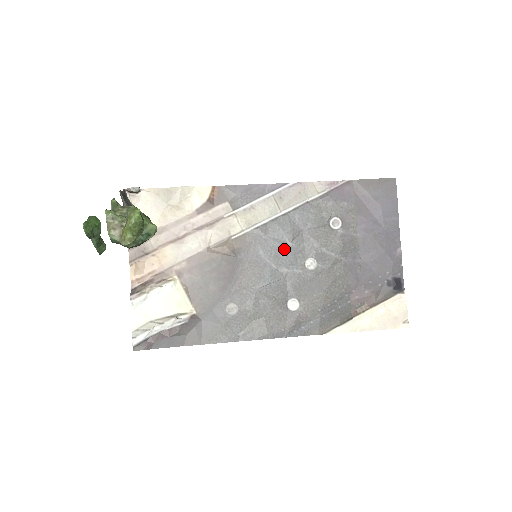
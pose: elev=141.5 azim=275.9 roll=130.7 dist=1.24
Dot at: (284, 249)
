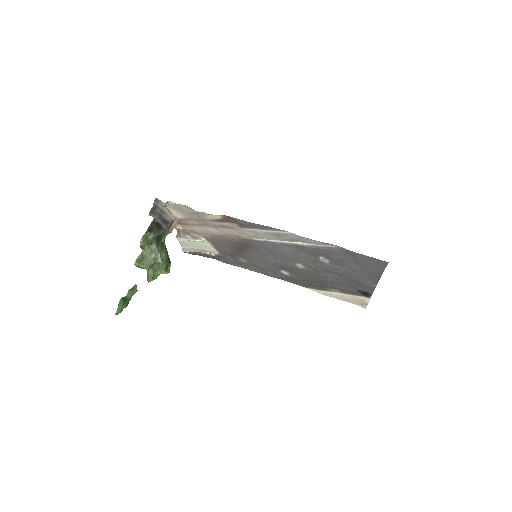
Dot at: (280, 255)
